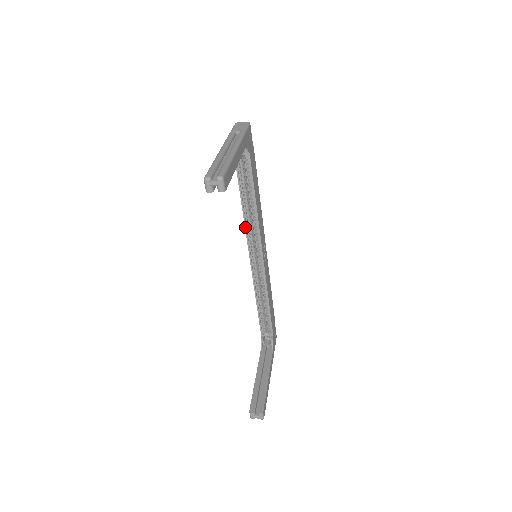
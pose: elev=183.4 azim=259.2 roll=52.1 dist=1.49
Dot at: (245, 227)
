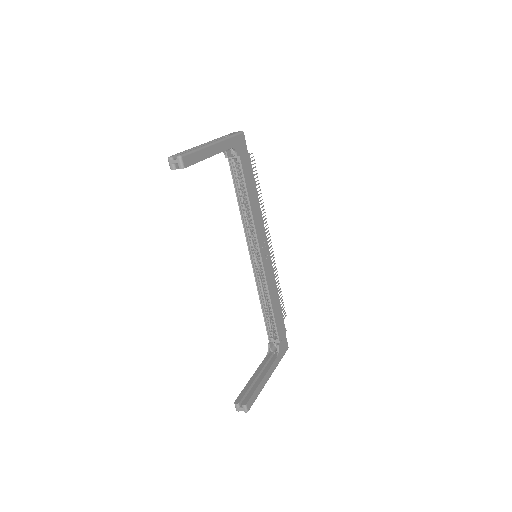
Dot at: (243, 226)
